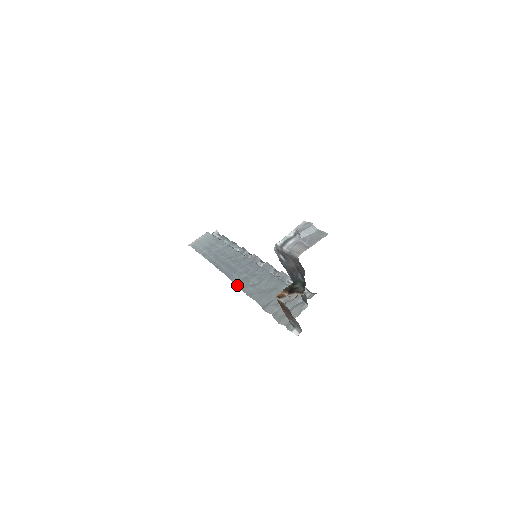
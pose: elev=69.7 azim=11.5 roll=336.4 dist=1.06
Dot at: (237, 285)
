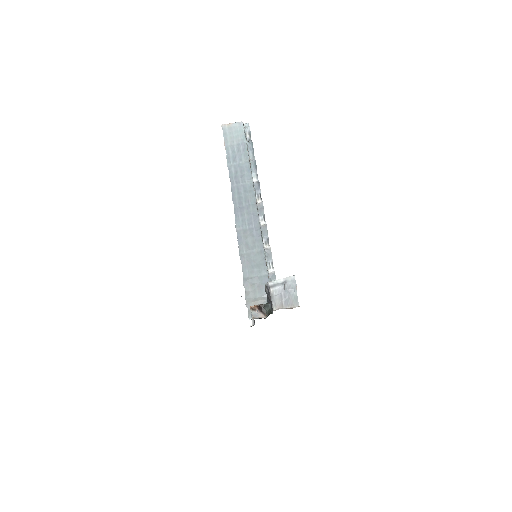
Dot at: (237, 234)
